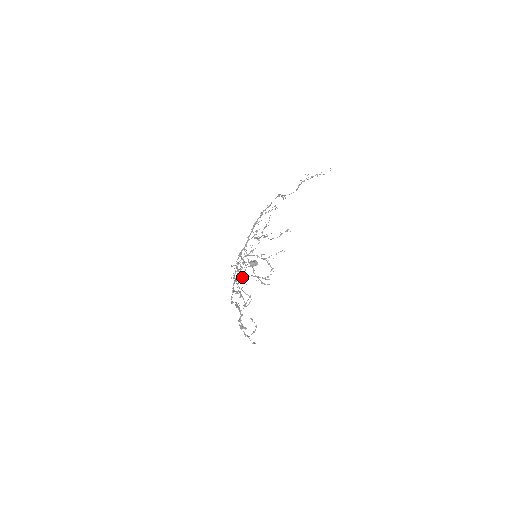
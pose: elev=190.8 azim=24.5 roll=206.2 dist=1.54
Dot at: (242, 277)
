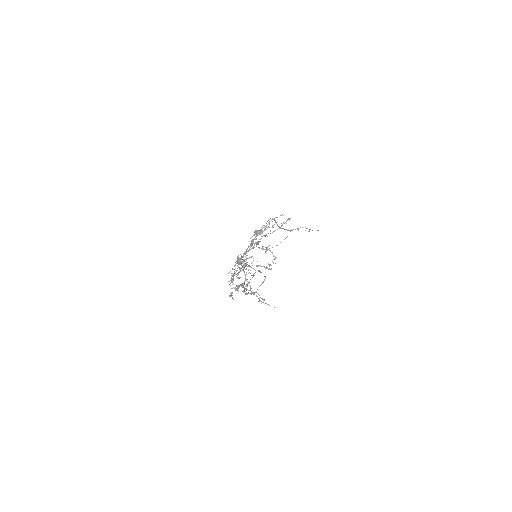
Dot at: (243, 268)
